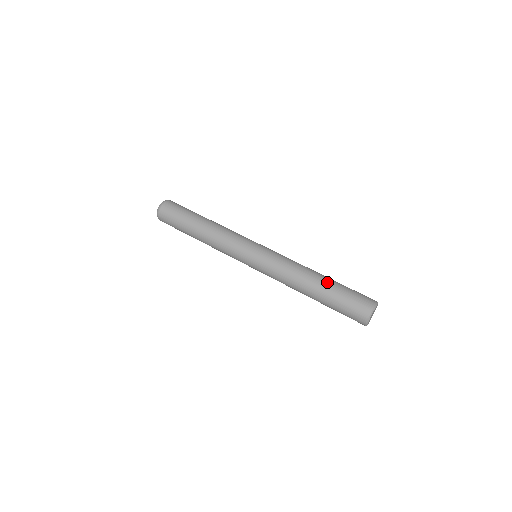
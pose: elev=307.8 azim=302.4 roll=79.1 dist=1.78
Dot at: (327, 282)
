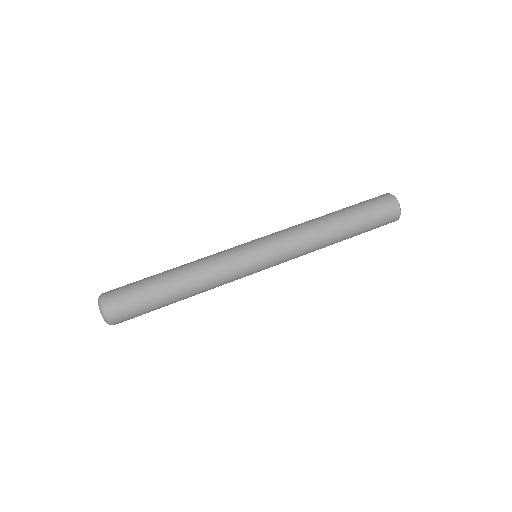
Dot at: (349, 223)
